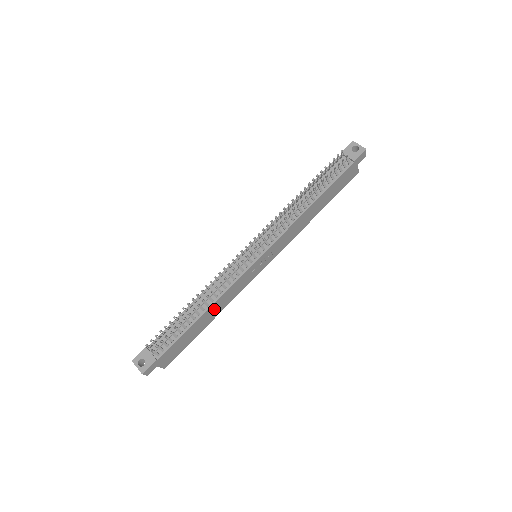
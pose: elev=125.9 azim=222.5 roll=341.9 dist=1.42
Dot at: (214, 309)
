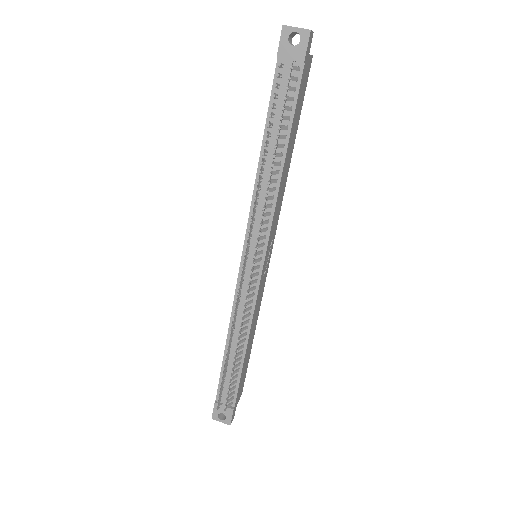
Dot at: (251, 332)
